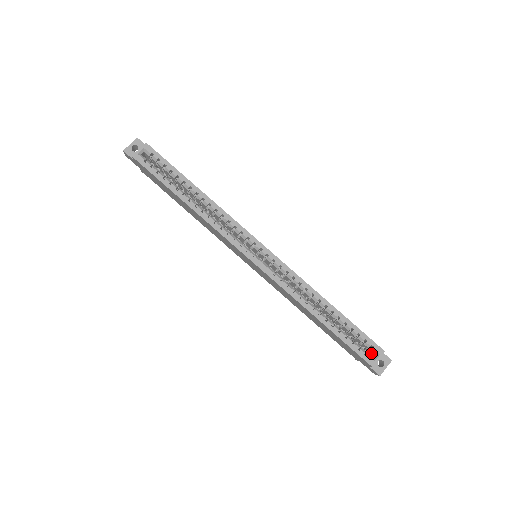
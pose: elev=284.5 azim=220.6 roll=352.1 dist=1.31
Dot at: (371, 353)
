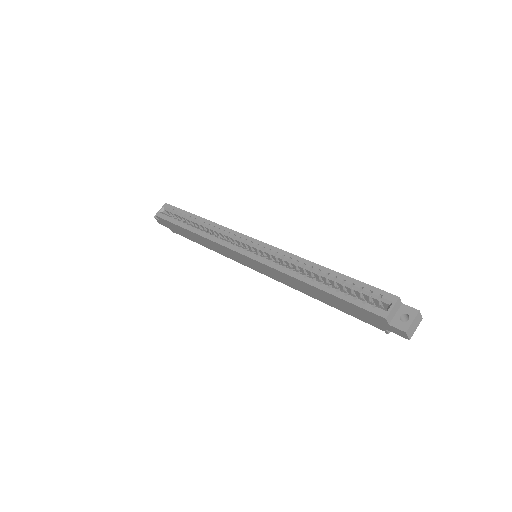
Dot at: occluded
